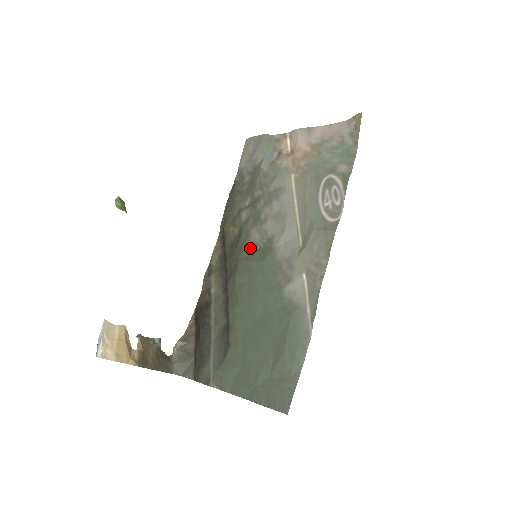
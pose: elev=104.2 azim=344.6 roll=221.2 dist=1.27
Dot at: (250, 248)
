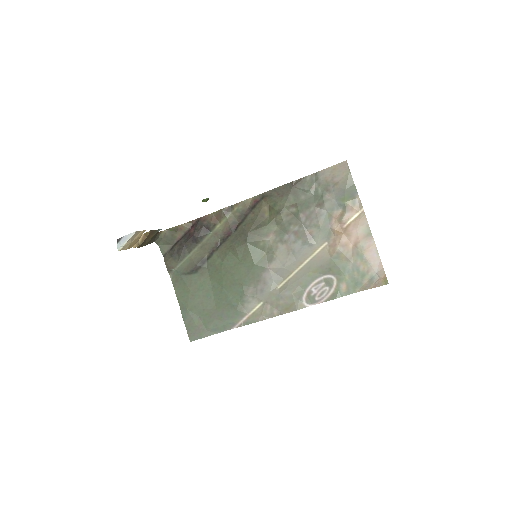
Dot at: (259, 245)
